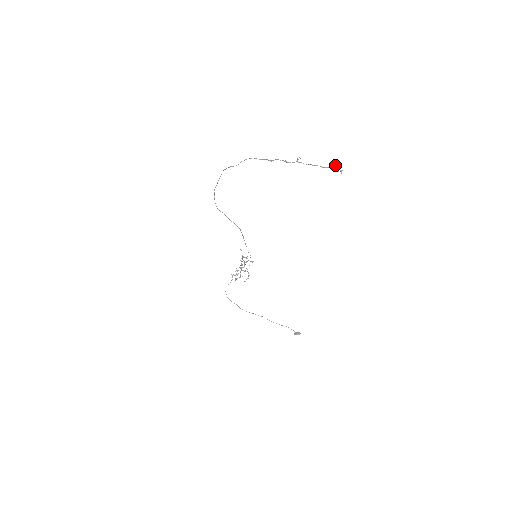
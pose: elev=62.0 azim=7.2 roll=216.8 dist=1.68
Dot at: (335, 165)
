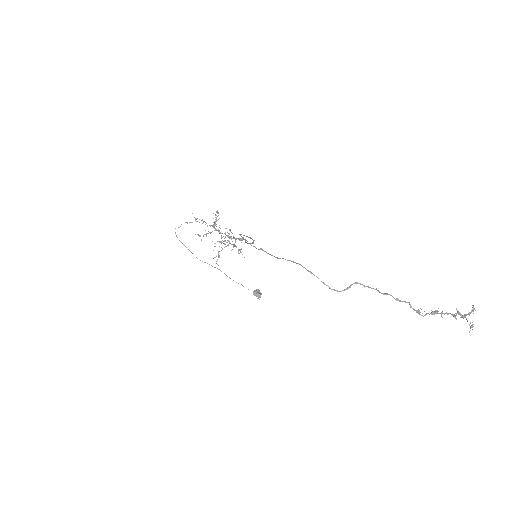
Dot at: occluded
